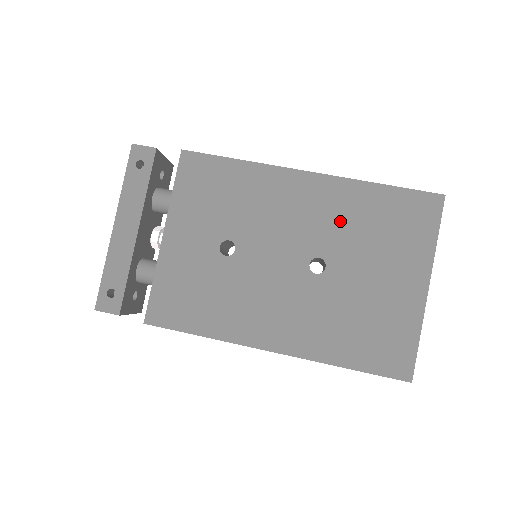
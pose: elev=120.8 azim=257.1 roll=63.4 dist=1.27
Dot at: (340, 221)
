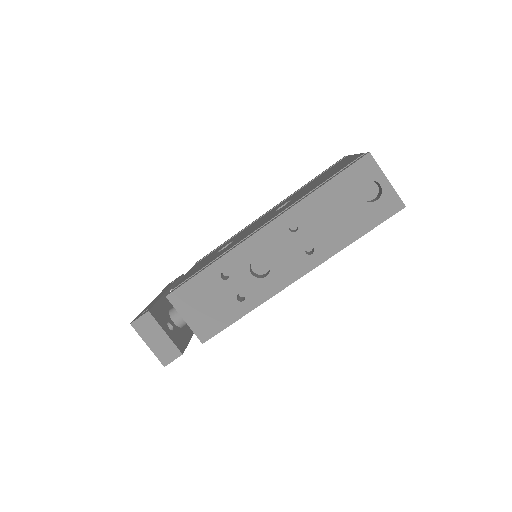
Dot at: occluded
